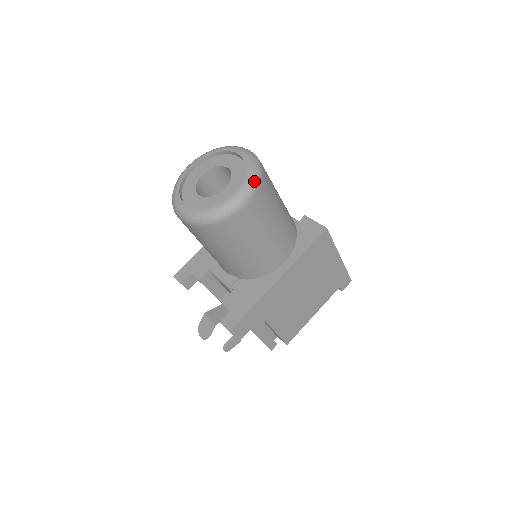
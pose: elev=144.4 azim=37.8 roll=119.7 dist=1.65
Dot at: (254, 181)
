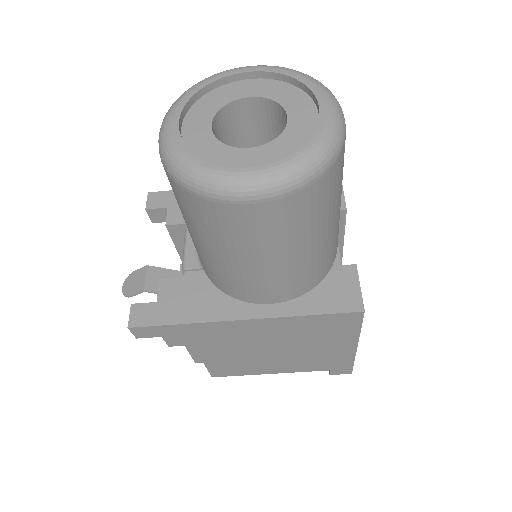
Dot at: (297, 176)
